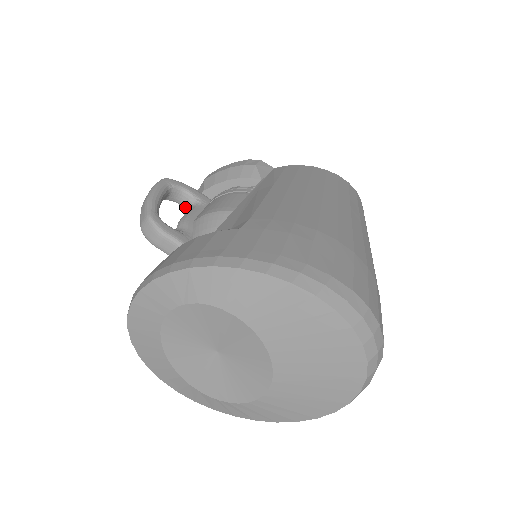
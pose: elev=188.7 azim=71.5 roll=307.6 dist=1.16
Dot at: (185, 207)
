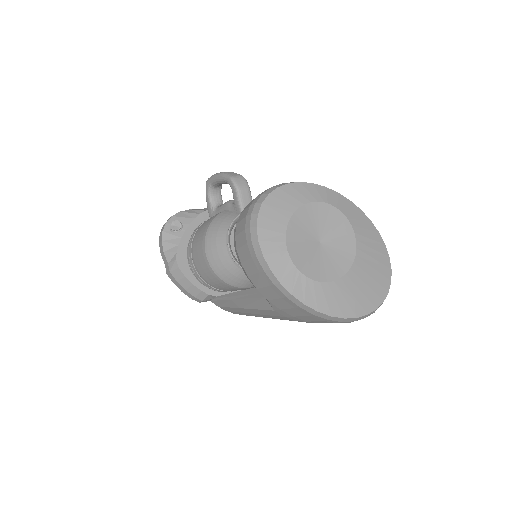
Dot at: (213, 203)
